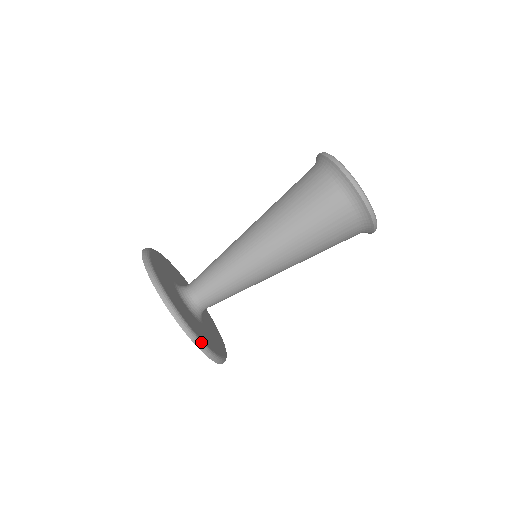
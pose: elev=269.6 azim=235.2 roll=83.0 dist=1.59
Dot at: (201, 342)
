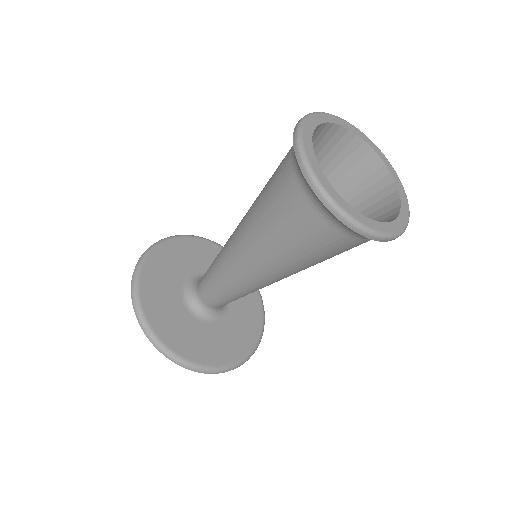
Dot at: (256, 346)
